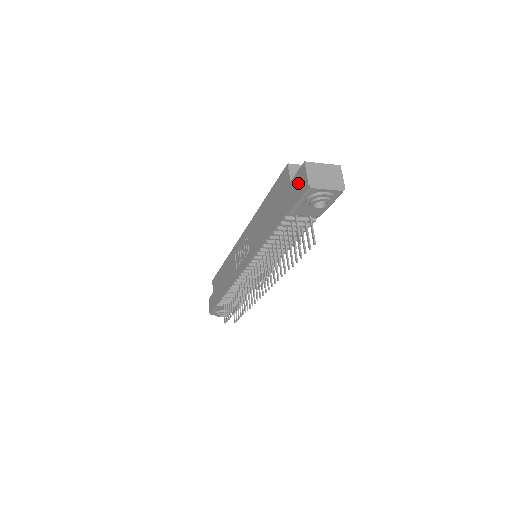
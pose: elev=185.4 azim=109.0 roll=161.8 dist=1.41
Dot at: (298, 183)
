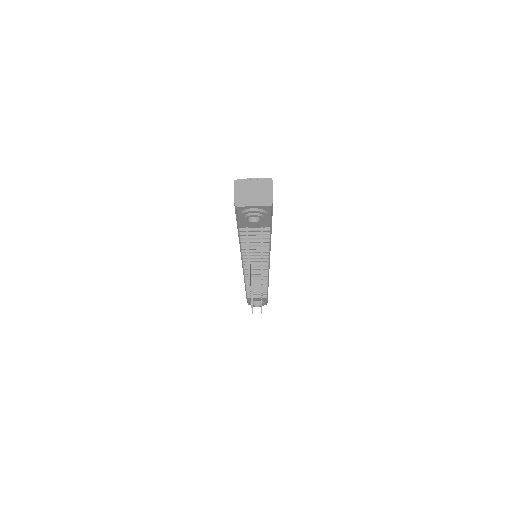
Dot at: occluded
